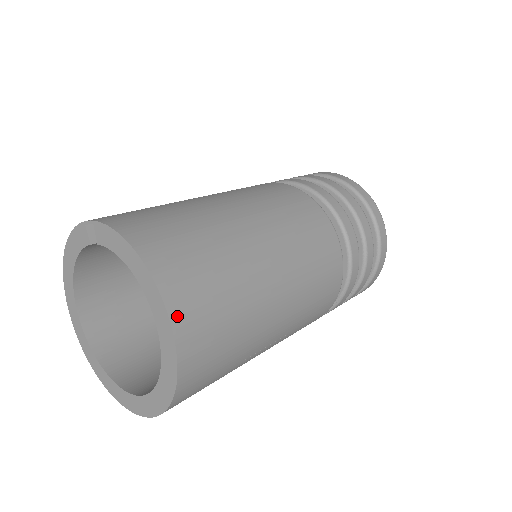
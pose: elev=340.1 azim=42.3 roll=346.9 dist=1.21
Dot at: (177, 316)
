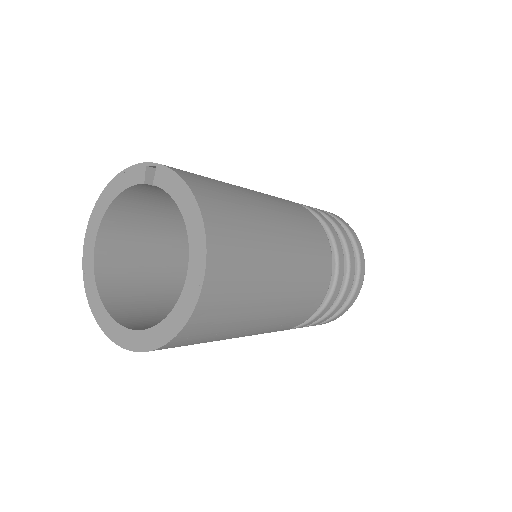
Dot at: (212, 262)
